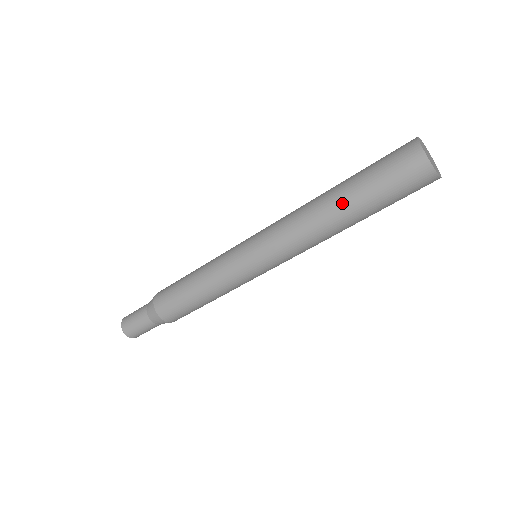
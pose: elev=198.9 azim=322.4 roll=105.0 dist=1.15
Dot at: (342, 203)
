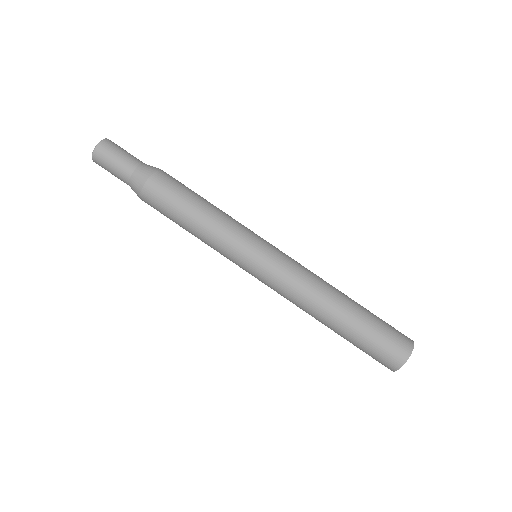
Dot at: (349, 311)
